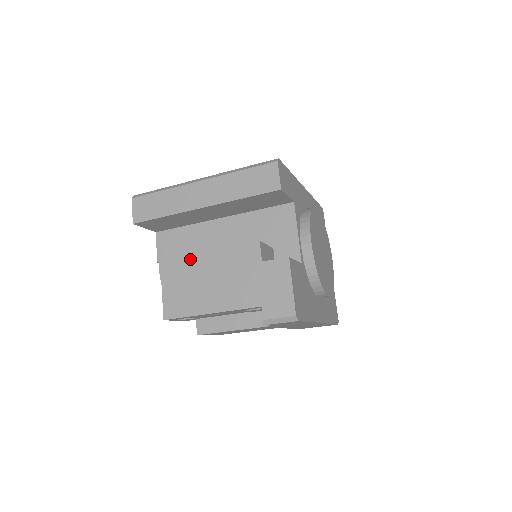
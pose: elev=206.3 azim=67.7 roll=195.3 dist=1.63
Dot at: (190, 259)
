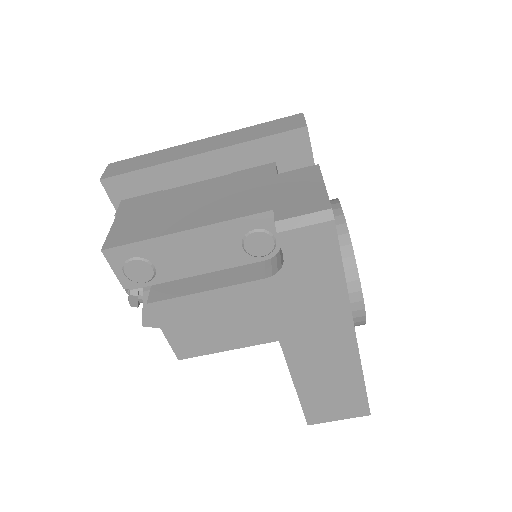
Dot at: (169, 191)
